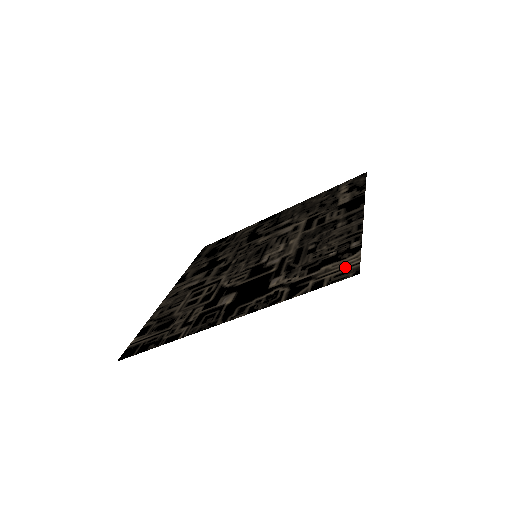
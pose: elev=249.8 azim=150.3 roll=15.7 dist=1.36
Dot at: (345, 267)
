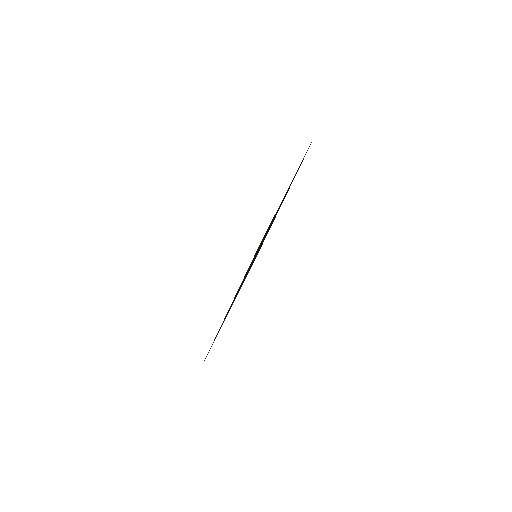
Dot at: occluded
